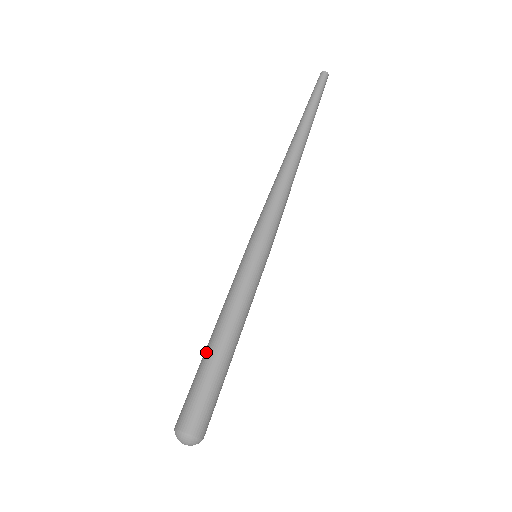
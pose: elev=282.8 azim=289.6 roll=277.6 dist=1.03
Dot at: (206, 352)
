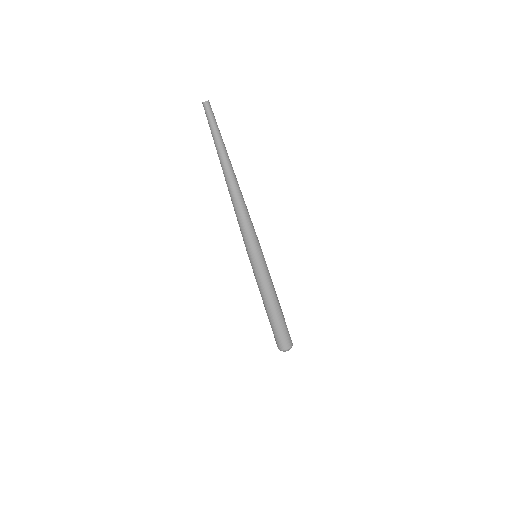
Dot at: (269, 316)
